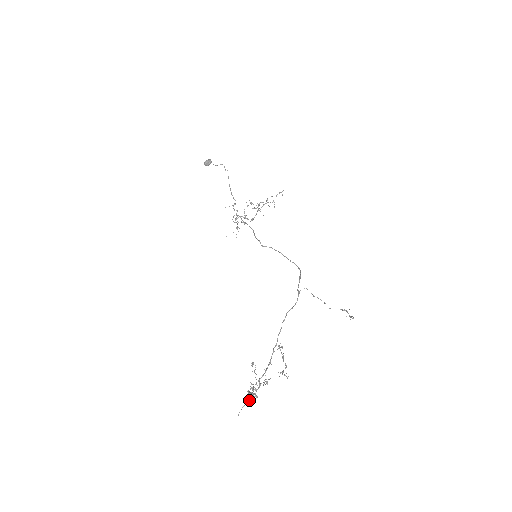
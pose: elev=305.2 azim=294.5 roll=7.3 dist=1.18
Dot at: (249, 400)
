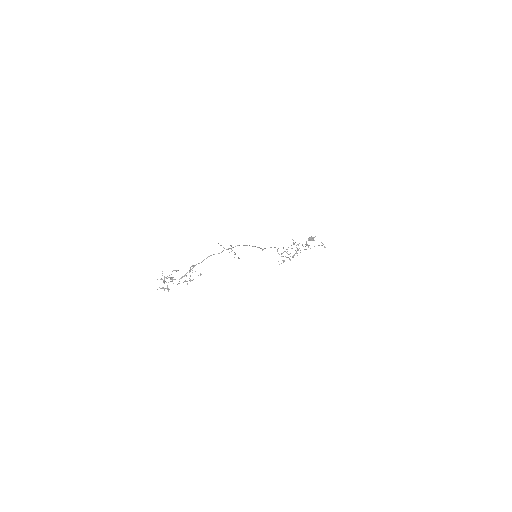
Dot at: (157, 279)
